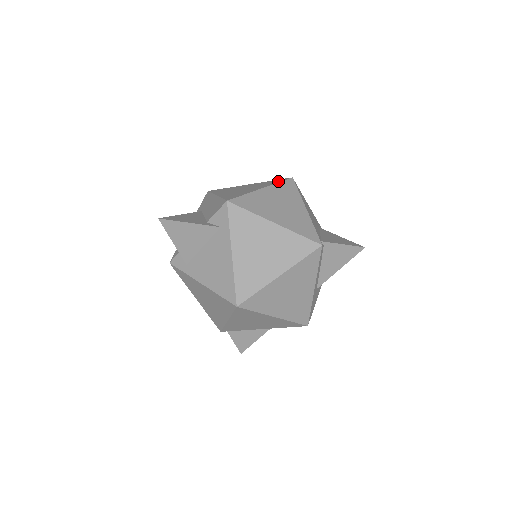
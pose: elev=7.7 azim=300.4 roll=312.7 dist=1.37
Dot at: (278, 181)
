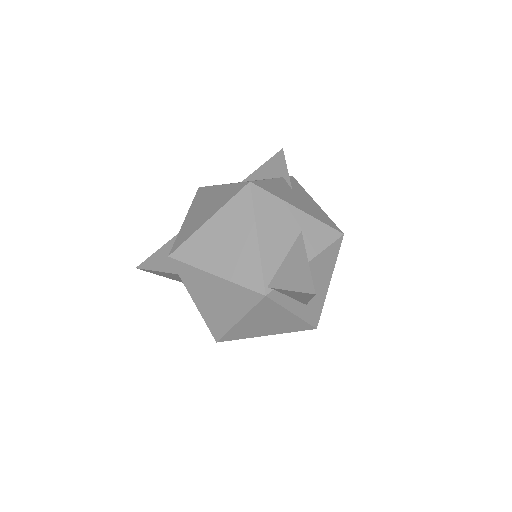
Dot at: (232, 194)
